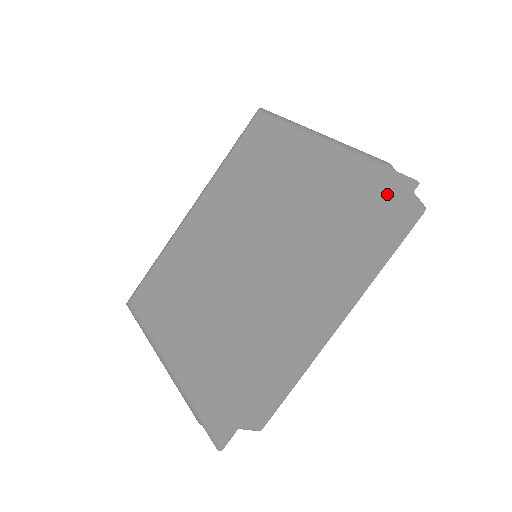
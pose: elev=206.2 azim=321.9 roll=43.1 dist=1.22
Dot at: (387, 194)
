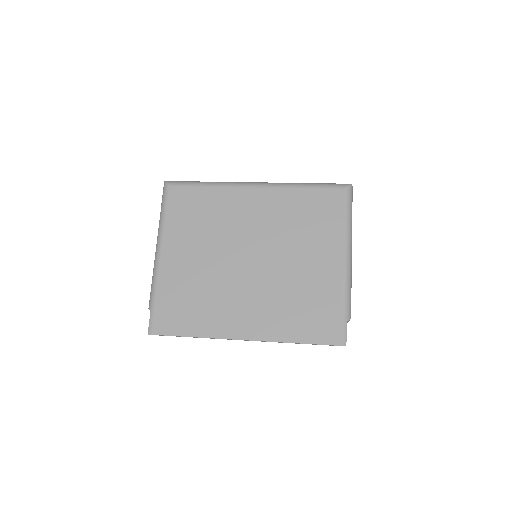
Dot at: (331, 334)
